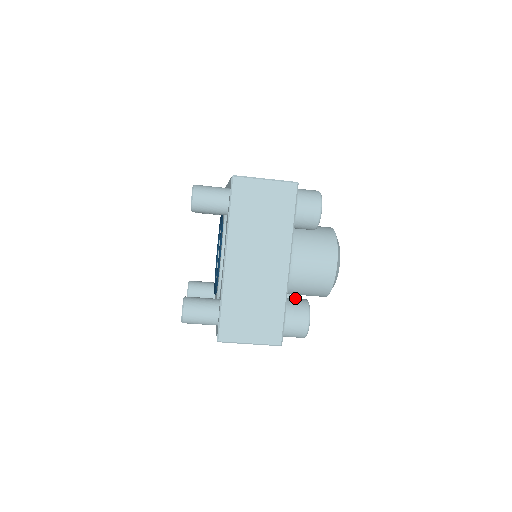
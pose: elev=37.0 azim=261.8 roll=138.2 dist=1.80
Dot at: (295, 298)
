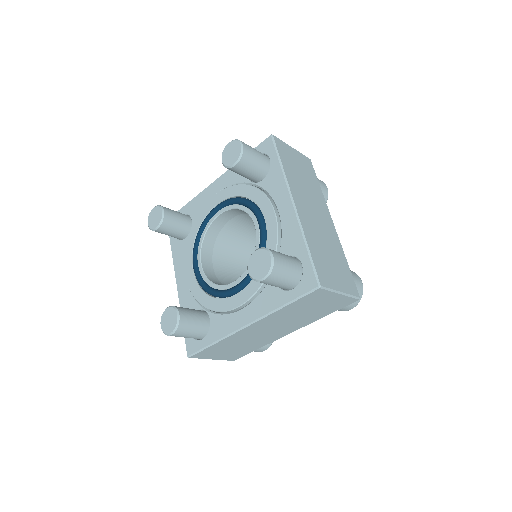
Dot at: occluded
